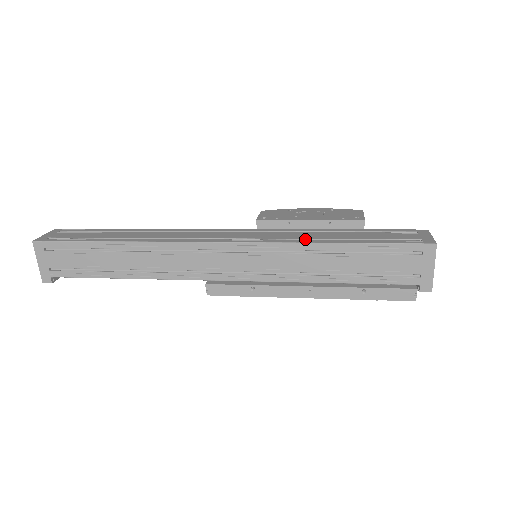
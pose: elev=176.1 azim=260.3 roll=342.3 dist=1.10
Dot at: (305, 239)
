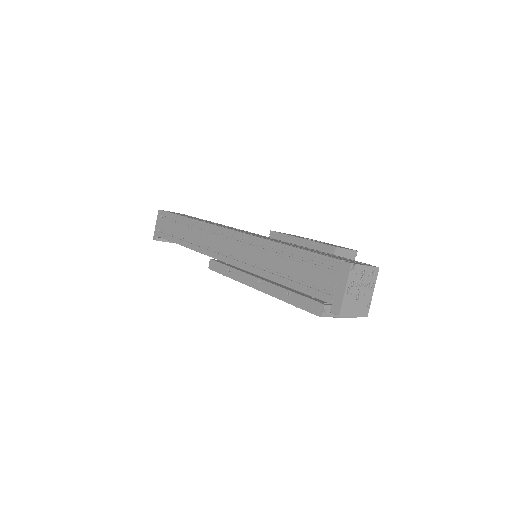
Dot at: (276, 241)
